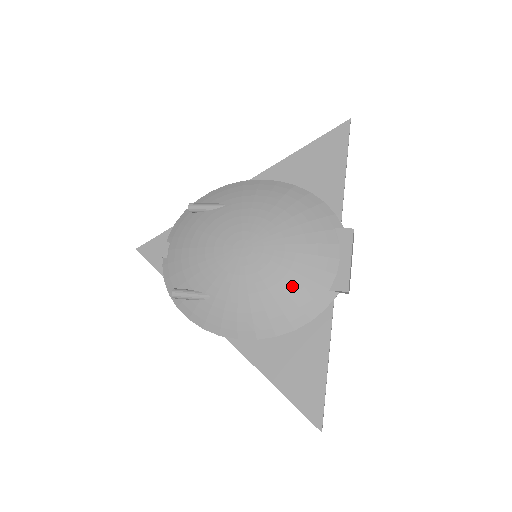
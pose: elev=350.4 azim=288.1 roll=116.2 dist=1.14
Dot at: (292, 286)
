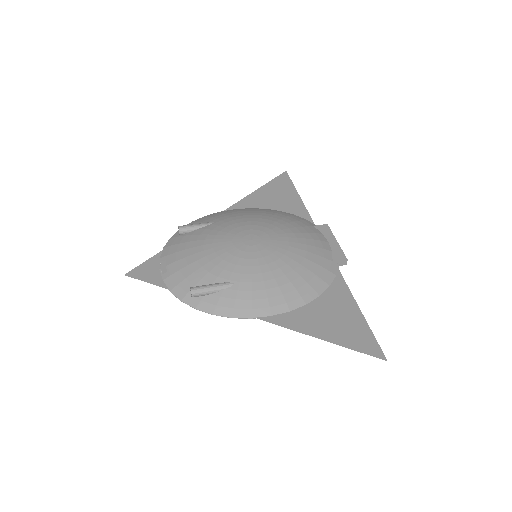
Dot at: (305, 260)
